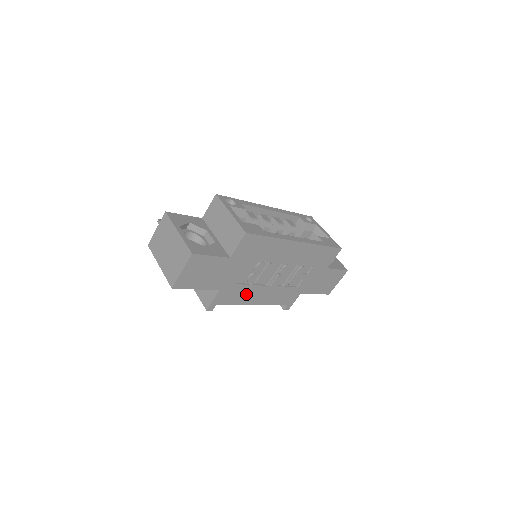
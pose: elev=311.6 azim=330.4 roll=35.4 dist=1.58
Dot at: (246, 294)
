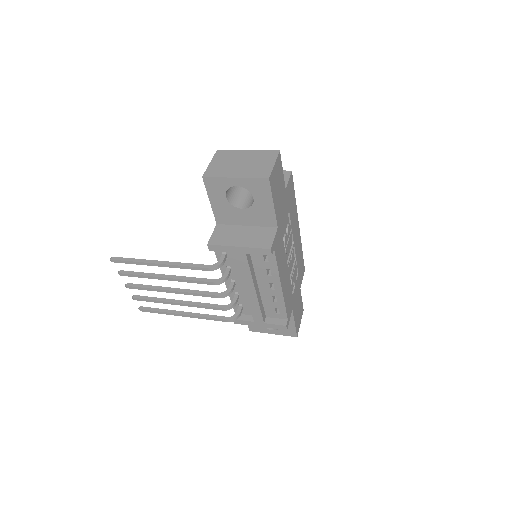
Dot at: (281, 260)
